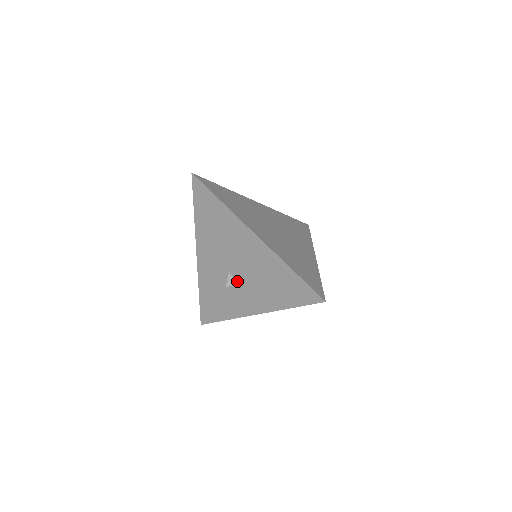
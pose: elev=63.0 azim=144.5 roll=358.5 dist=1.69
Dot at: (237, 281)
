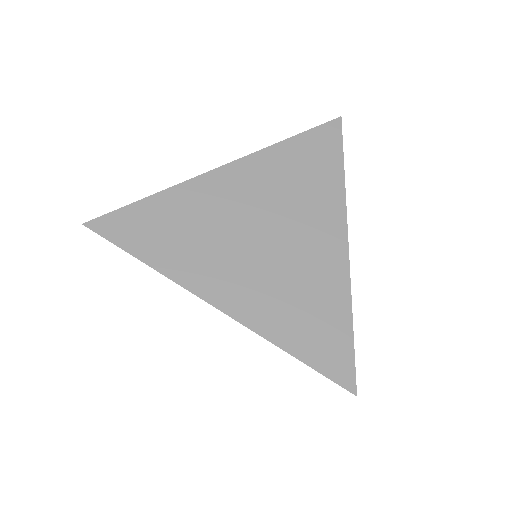
Dot at: occluded
